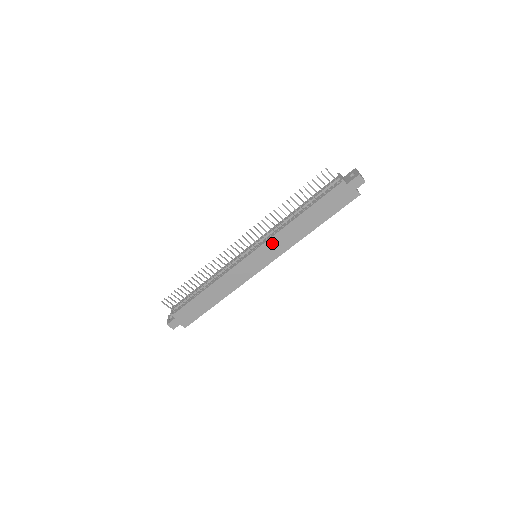
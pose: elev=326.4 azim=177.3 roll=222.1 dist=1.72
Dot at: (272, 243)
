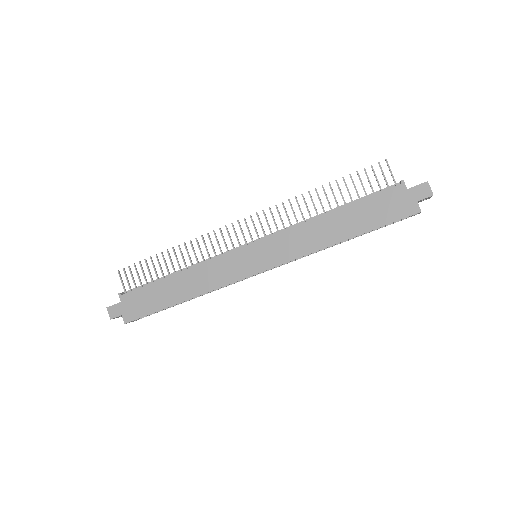
Dot at: (282, 239)
